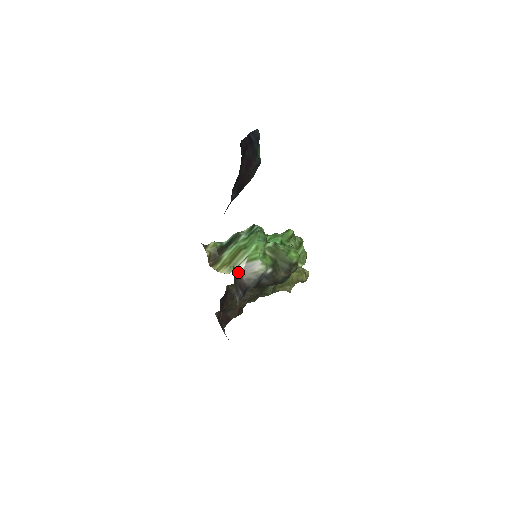
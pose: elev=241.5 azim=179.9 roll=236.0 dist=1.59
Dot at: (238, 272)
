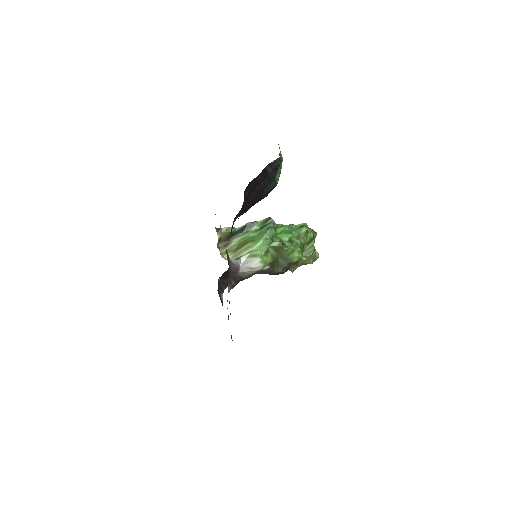
Dot at: (235, 268)
